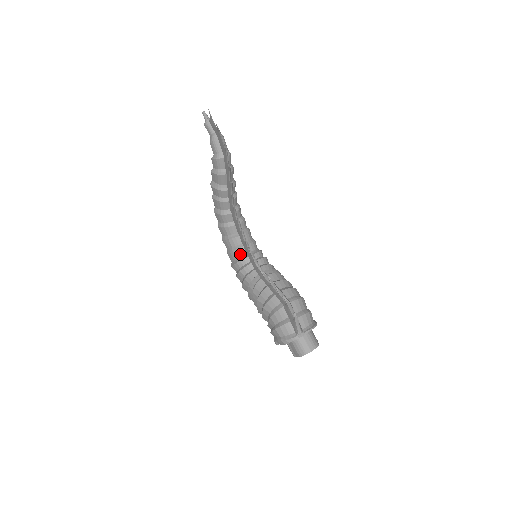
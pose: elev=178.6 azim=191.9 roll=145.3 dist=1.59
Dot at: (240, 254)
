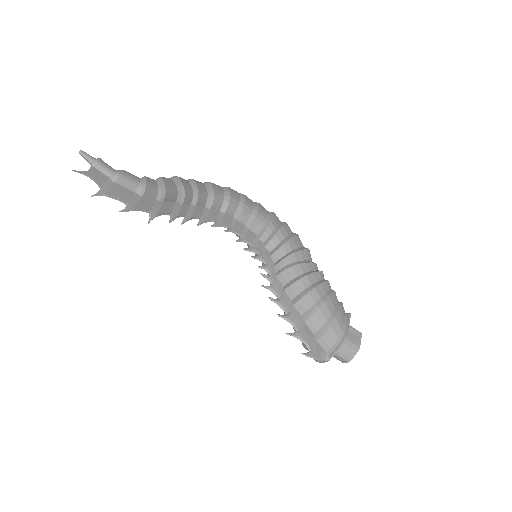
Dot at: occluded
